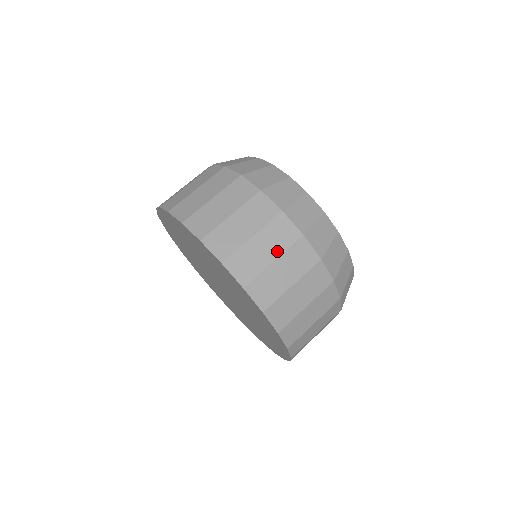
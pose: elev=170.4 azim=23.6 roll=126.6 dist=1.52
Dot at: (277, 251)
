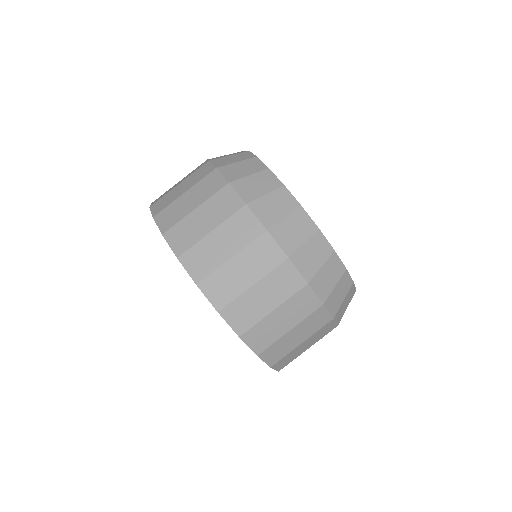
Dot at: (190, 186)
